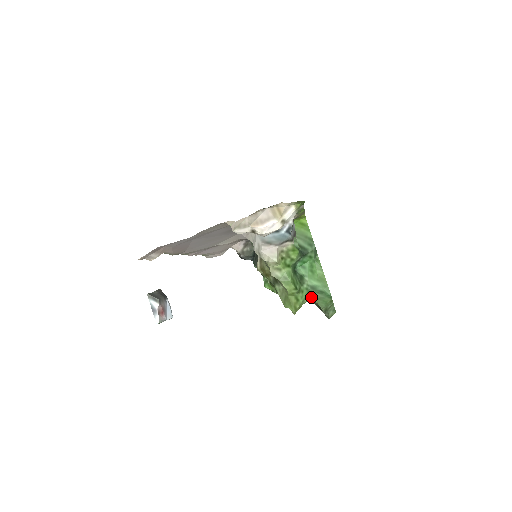
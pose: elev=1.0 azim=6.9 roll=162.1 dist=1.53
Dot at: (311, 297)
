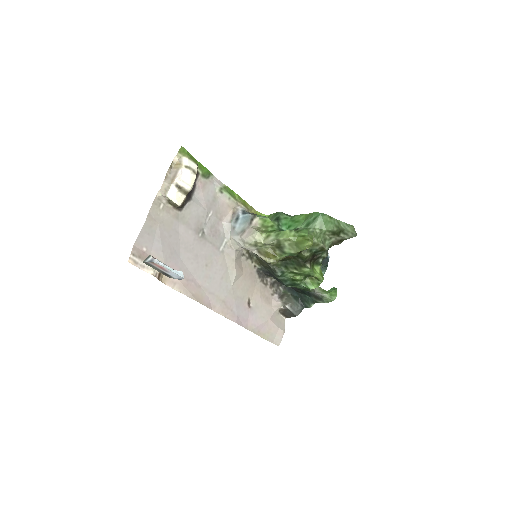
Dot at: (314, 230)
